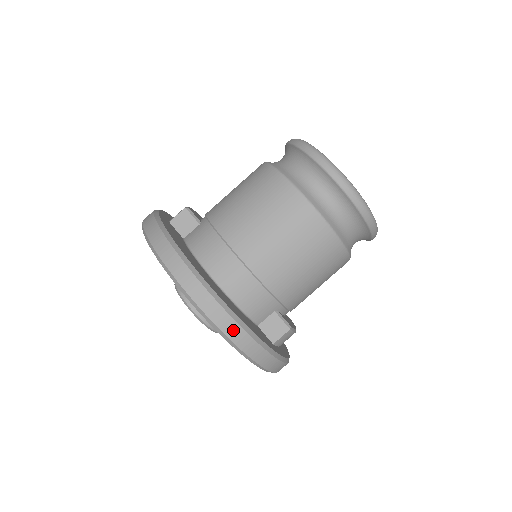
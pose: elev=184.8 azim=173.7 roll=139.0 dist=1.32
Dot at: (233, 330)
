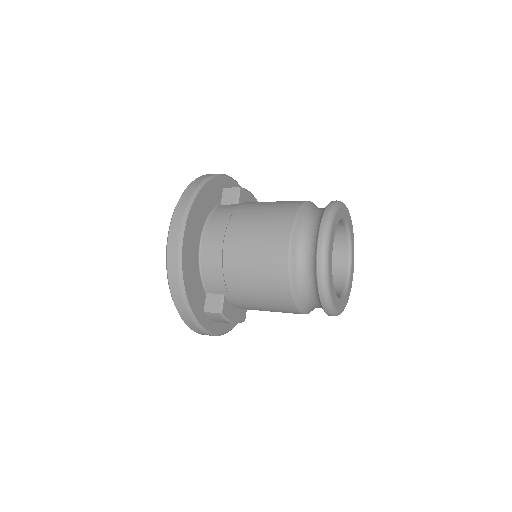
Dot at: (173, 274)
